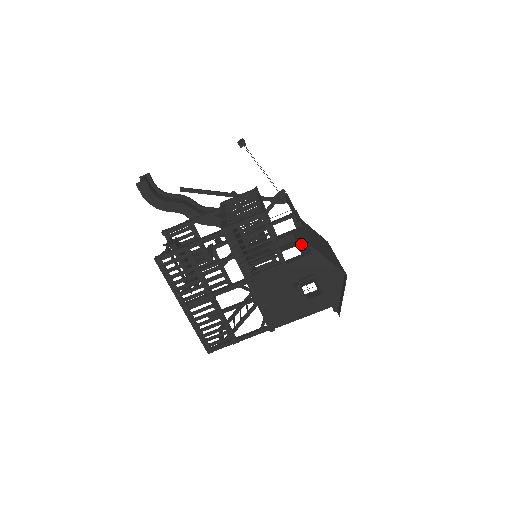
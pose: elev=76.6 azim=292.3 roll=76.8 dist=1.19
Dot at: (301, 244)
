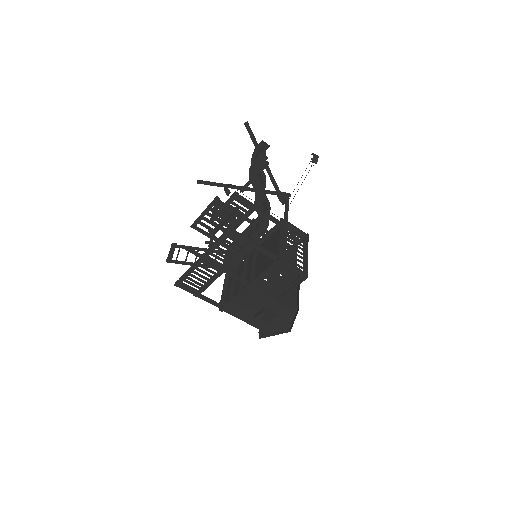
Dot at: occluded
